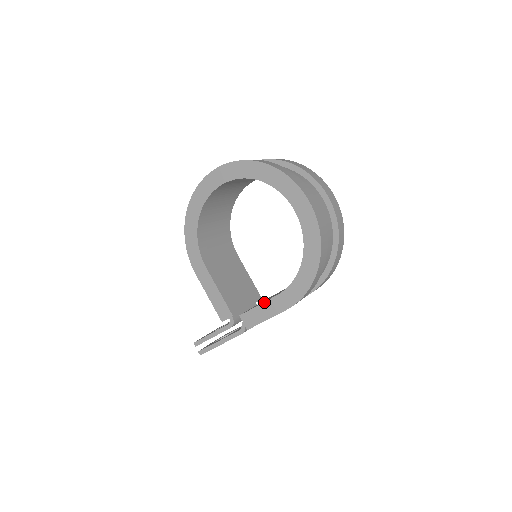
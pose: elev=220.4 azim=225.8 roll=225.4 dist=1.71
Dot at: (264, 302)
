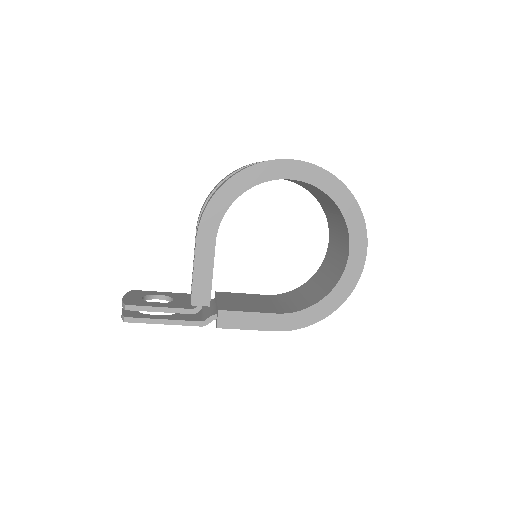
Dot at: (257, 312)
